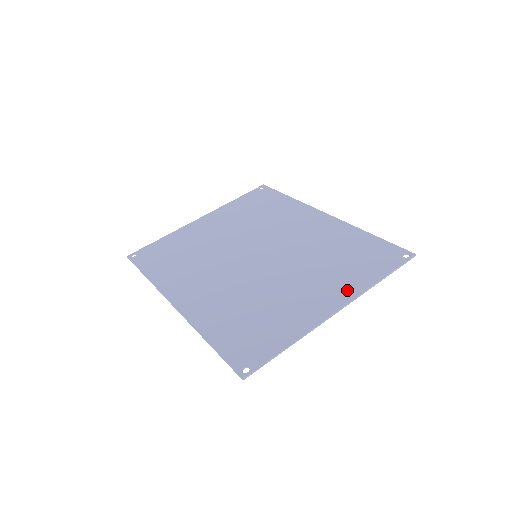
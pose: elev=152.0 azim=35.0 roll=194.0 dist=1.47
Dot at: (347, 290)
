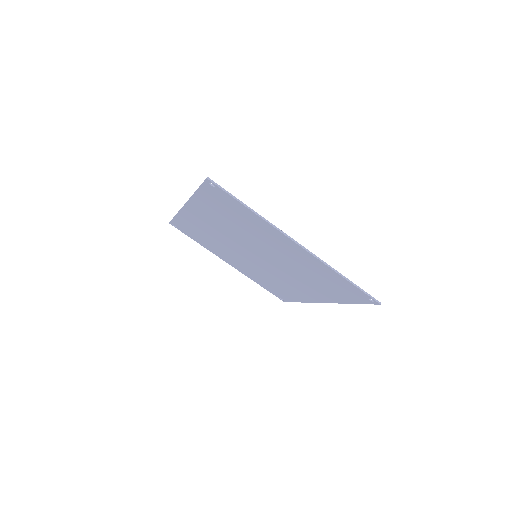
Dot at: occluded
